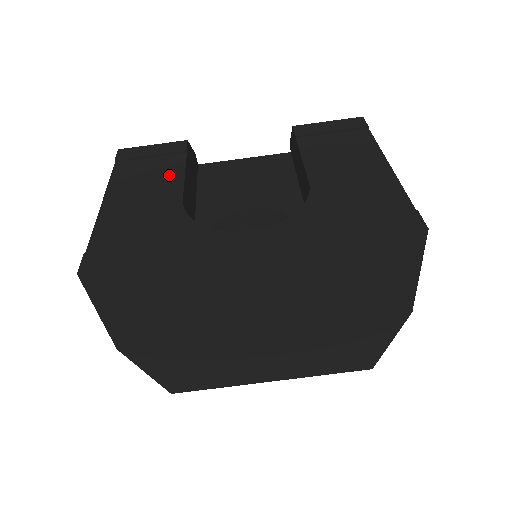
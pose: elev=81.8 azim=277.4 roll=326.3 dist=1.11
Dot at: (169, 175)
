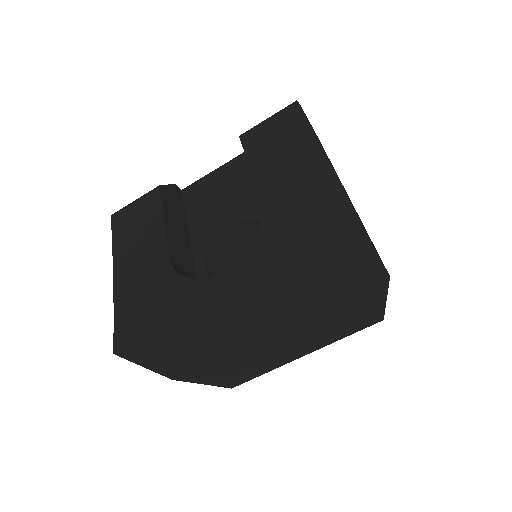
Dot at: (153, 231)
